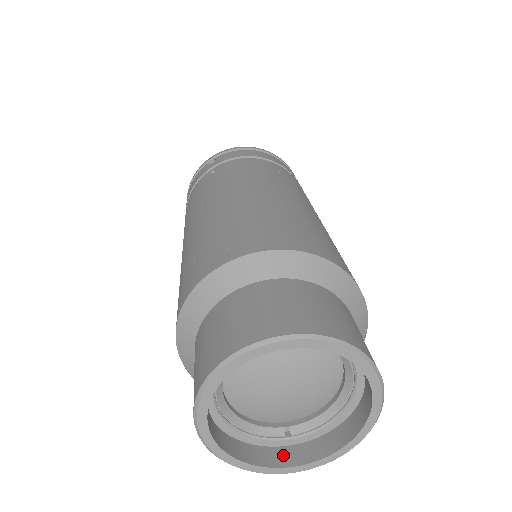
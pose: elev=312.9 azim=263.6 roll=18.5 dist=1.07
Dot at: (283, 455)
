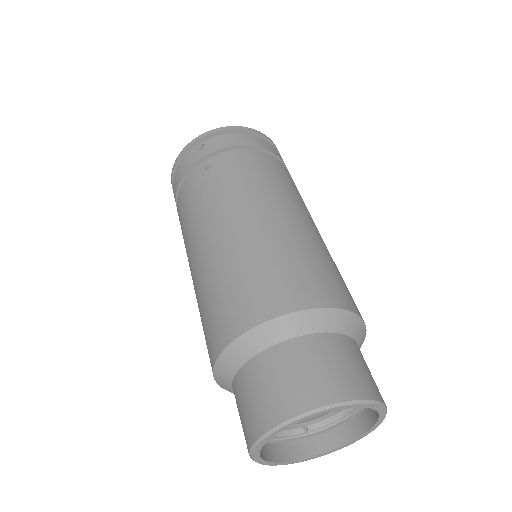
Dot at: (304, 448)
